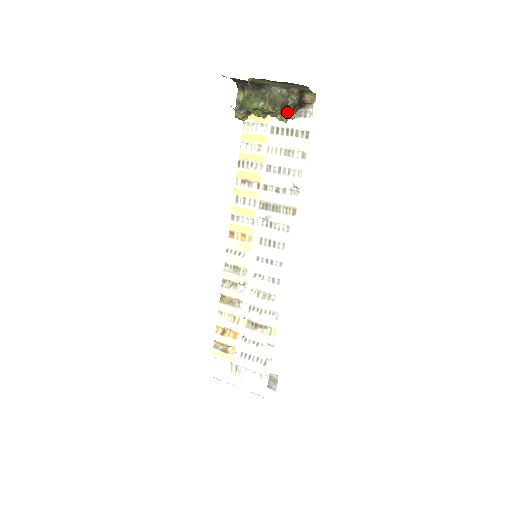
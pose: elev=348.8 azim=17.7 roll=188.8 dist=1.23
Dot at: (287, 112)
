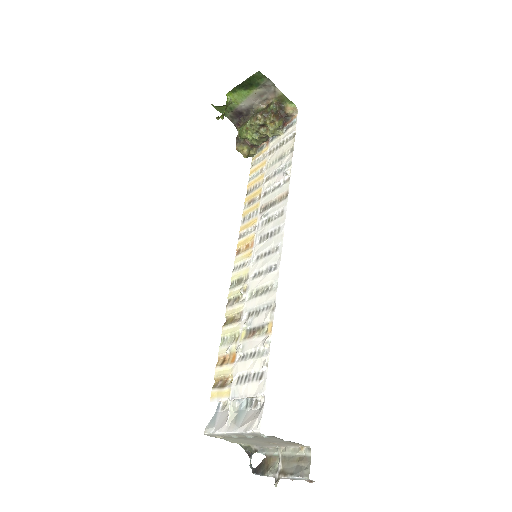
Dot at: (269, 119)
